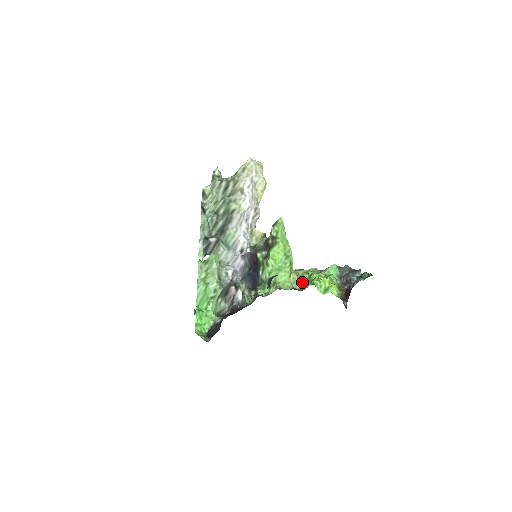
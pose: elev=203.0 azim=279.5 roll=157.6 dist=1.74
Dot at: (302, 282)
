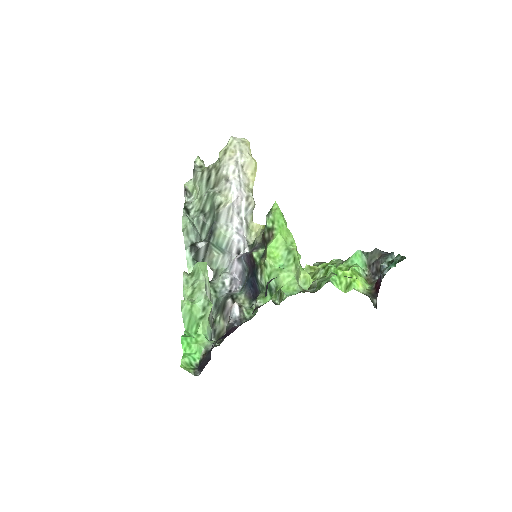
Dot at: (317, 280)
